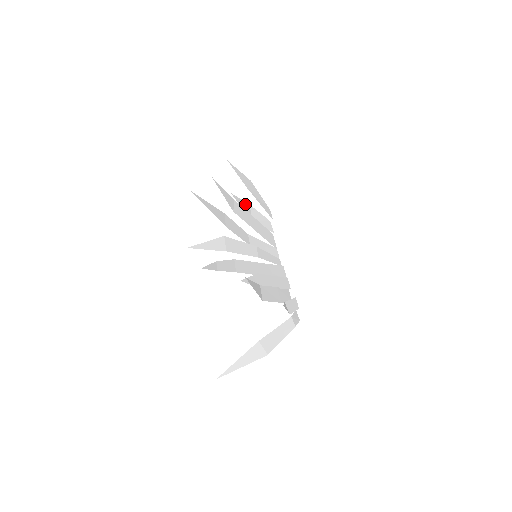
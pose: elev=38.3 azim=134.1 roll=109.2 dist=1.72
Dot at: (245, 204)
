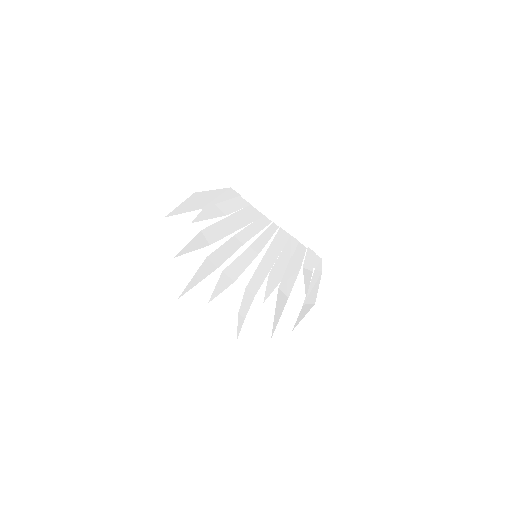
Dot at: (208, 208)
